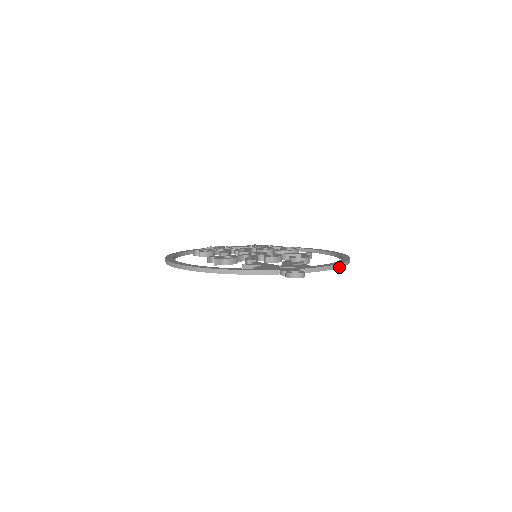
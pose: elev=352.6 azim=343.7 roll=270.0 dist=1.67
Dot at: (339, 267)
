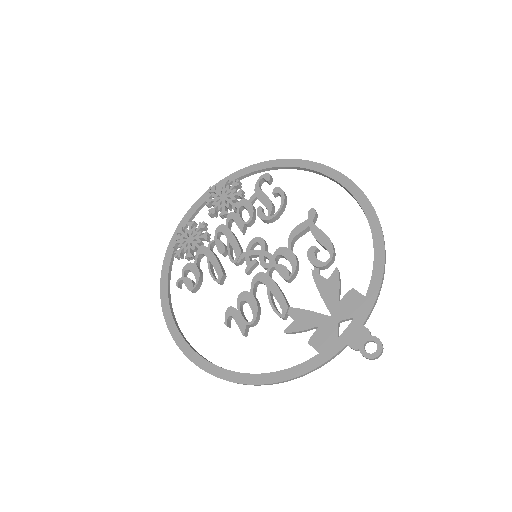
Dot at: (385, 259)
